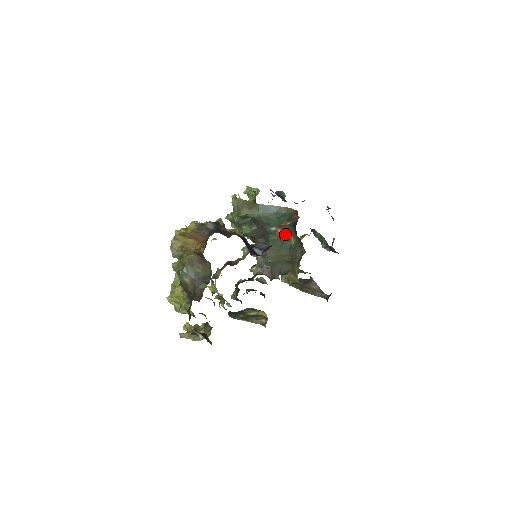
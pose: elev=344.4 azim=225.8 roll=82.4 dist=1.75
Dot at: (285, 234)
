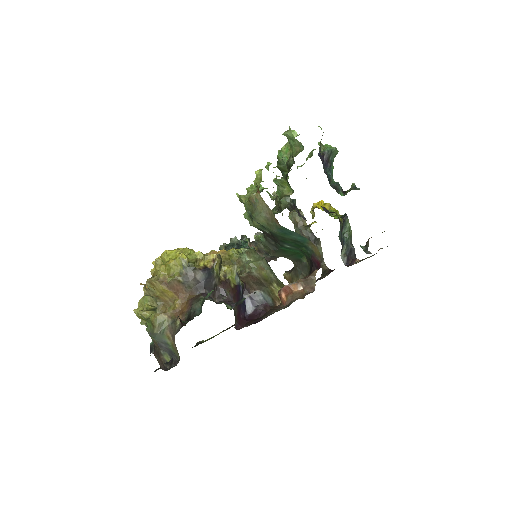
Dot at: (299, 252)
